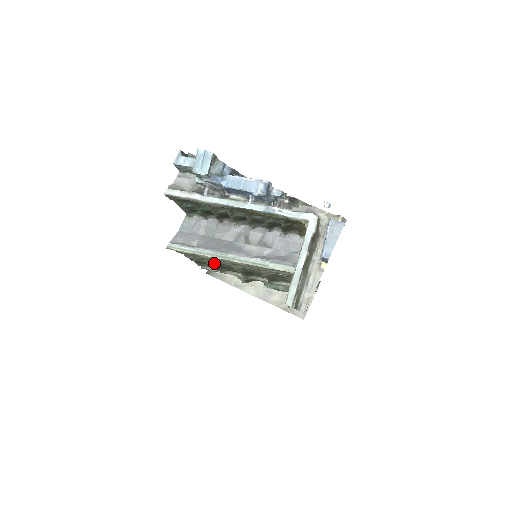
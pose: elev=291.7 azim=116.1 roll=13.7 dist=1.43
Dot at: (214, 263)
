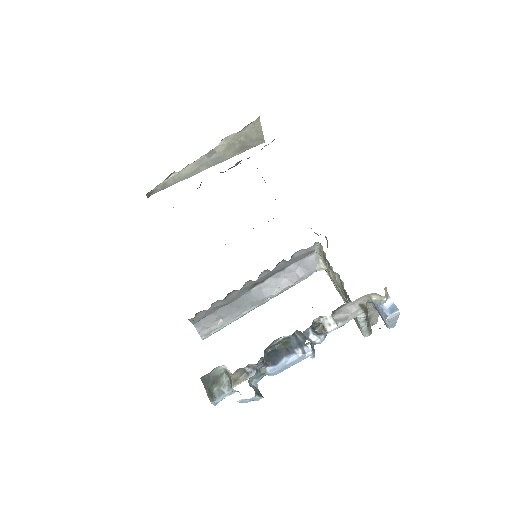
Dot at: occluded
